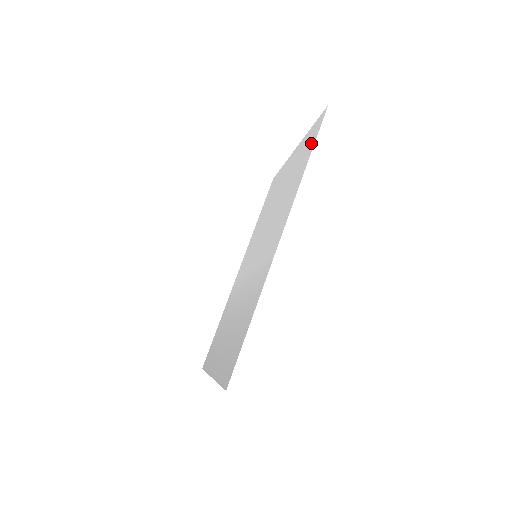
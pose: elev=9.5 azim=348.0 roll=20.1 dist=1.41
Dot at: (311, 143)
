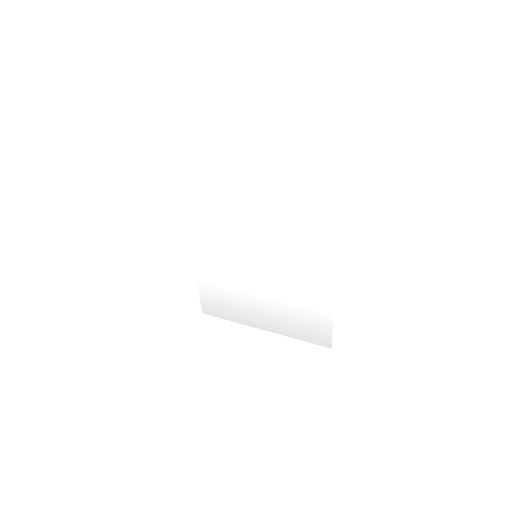
Dot at: (323, 197)
